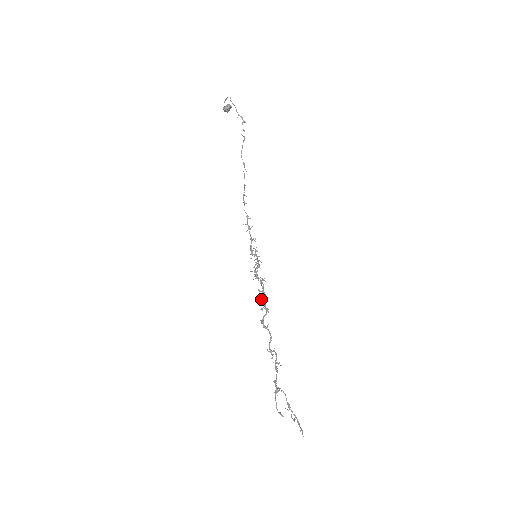
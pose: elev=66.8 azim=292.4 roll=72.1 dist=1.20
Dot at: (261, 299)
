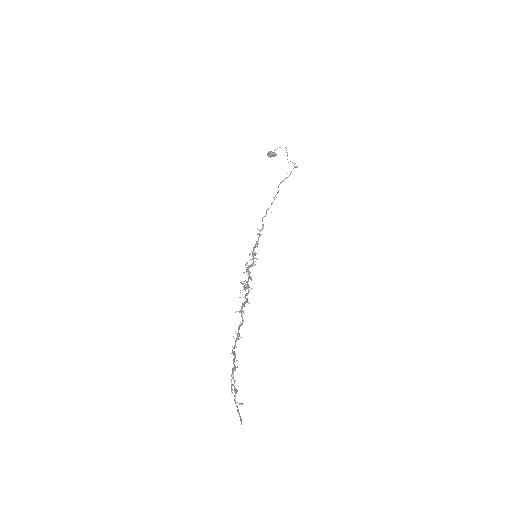
Dot at: (242, 290)
